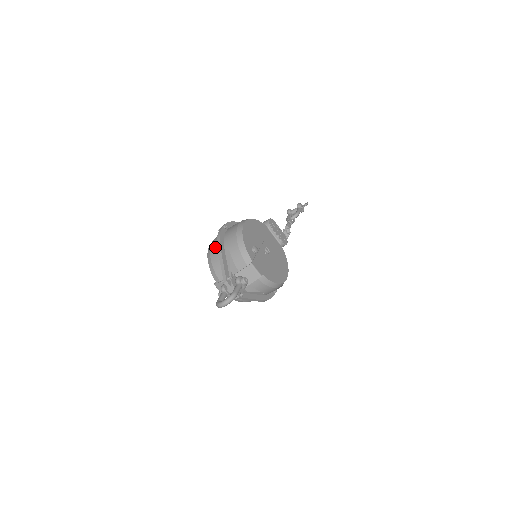
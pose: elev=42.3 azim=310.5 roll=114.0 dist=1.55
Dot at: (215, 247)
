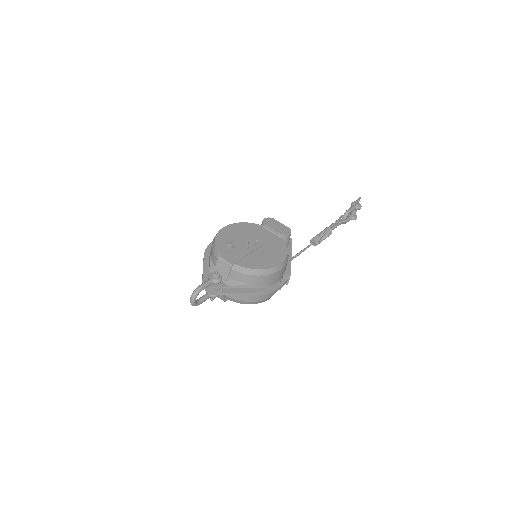
Dot at: occluded
